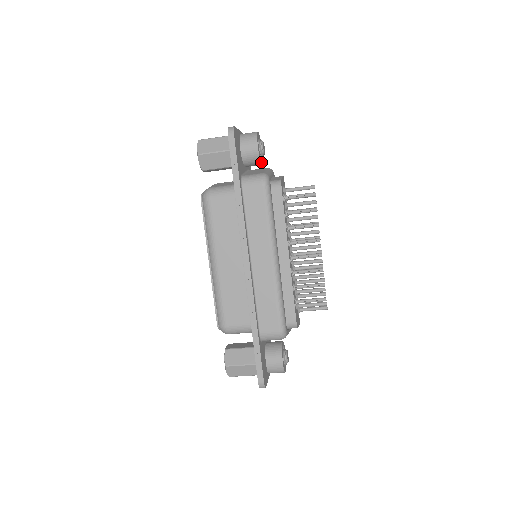
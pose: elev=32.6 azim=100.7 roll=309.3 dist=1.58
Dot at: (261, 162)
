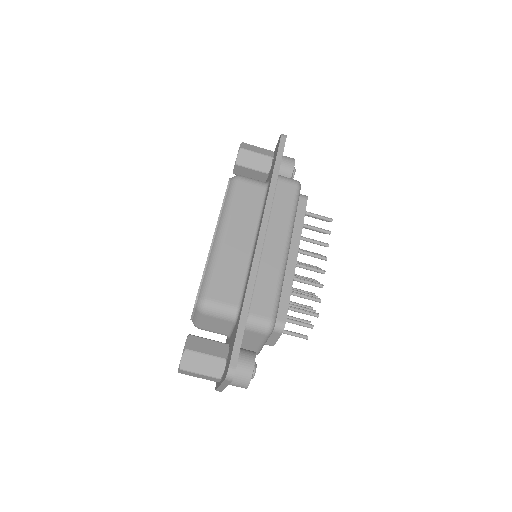
Dot at: occluded
